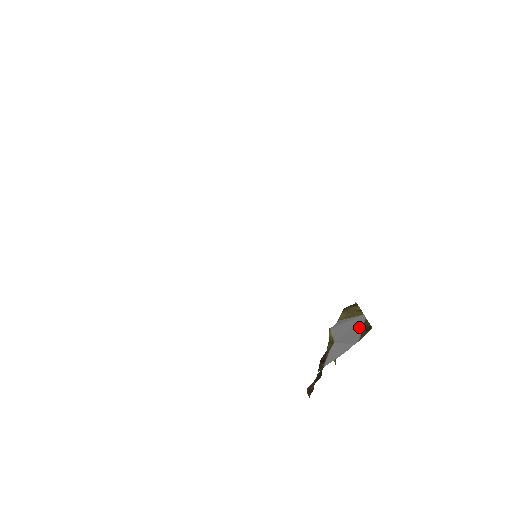
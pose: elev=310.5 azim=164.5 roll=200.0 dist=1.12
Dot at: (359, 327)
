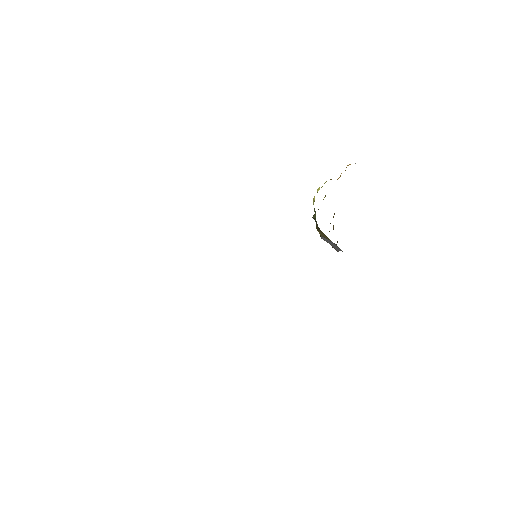
Dot at: (336, 246)
